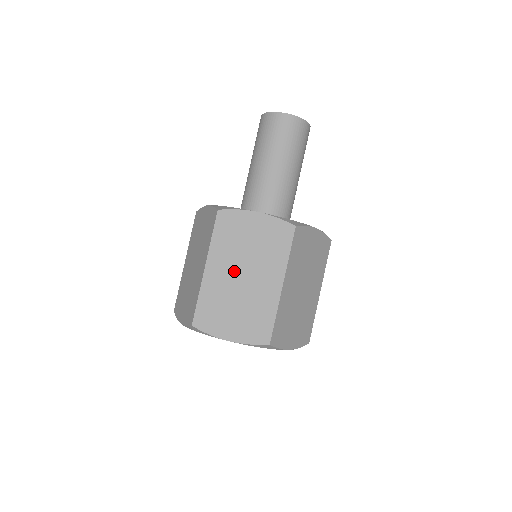
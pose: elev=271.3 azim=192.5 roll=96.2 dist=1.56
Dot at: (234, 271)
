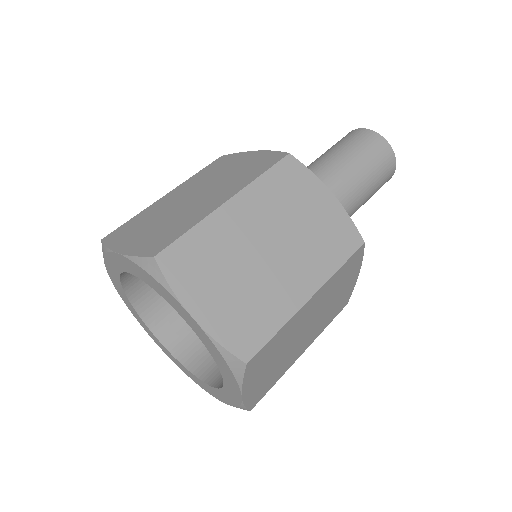
Dot at: (263, 233)
